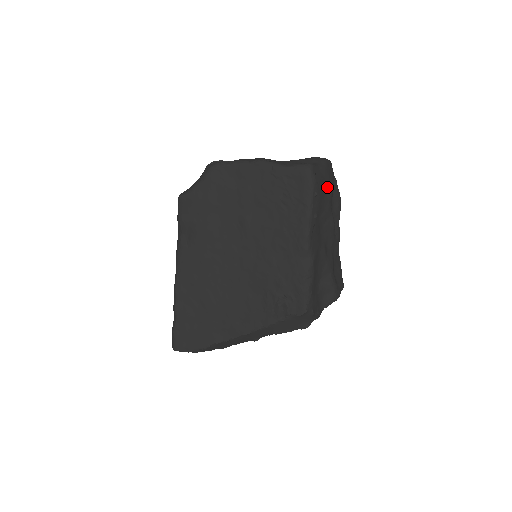
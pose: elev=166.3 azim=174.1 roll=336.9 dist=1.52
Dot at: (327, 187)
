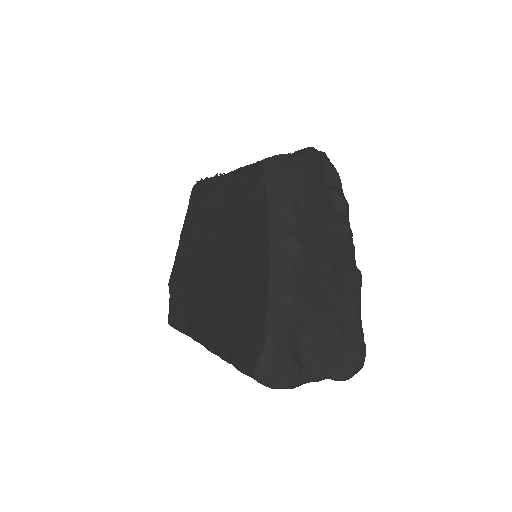
Dot at: occluded
